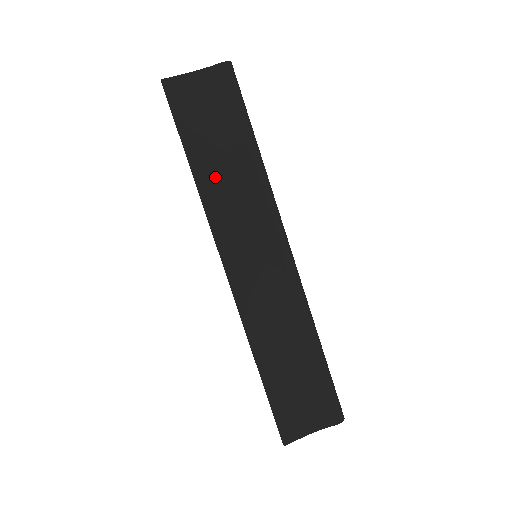
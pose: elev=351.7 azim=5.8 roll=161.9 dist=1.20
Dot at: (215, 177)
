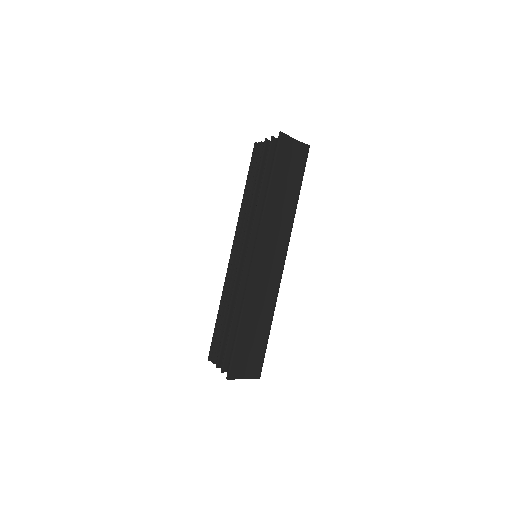
Dot at: (276, 200)
